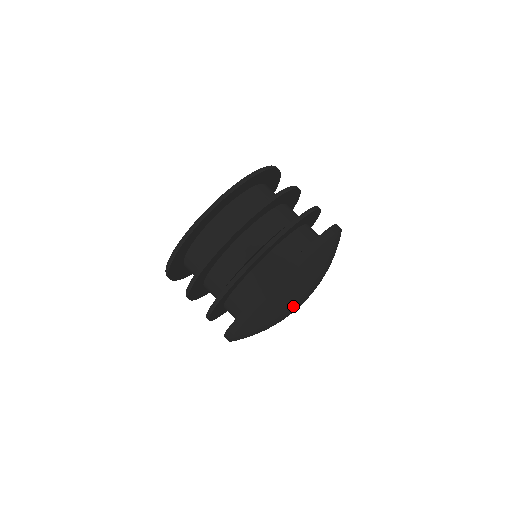
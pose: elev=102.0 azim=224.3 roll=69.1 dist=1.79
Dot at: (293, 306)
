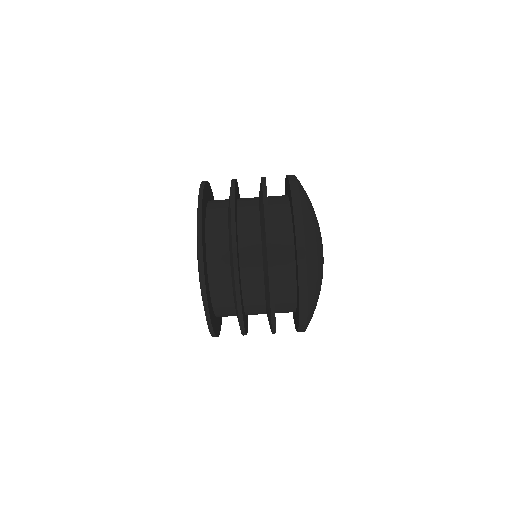
Dot at: (321, 248)
